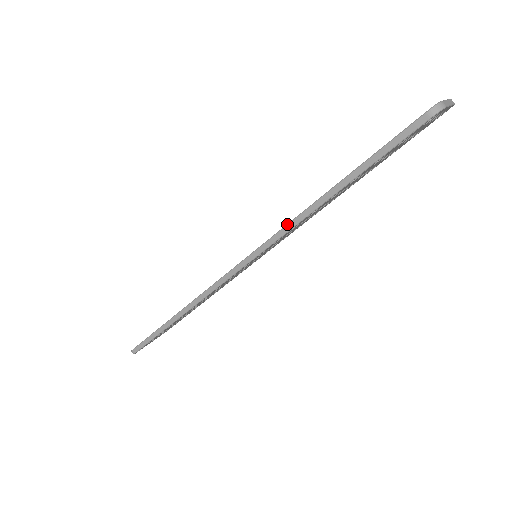
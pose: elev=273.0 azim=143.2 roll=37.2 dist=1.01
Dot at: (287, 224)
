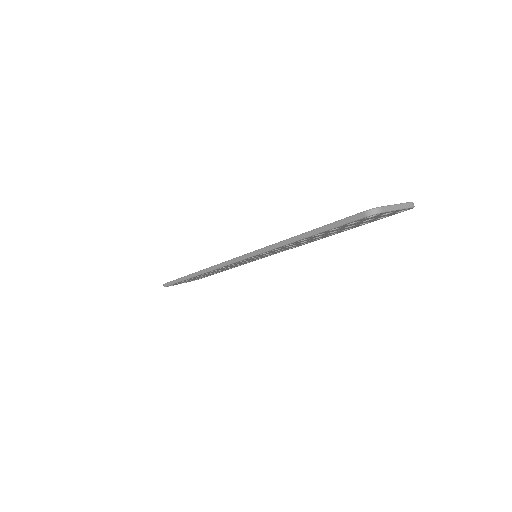
Dot at: (268, 246)
